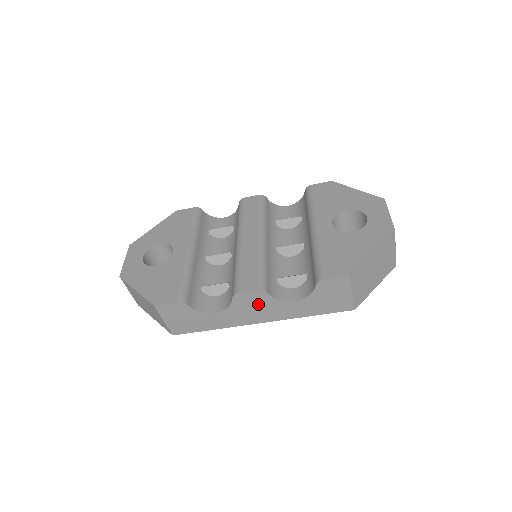
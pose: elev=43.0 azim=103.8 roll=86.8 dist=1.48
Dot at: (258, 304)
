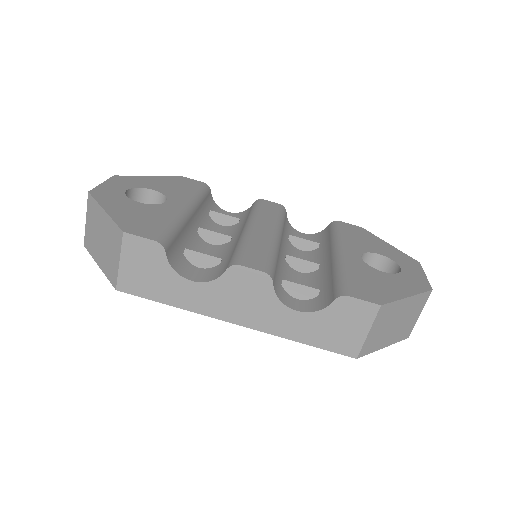
Dot at: (251, 294)
